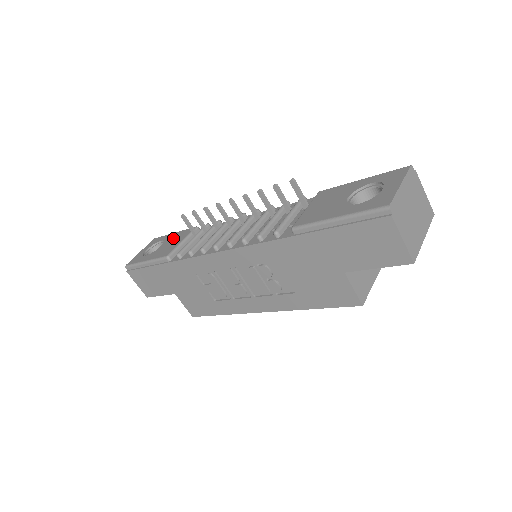
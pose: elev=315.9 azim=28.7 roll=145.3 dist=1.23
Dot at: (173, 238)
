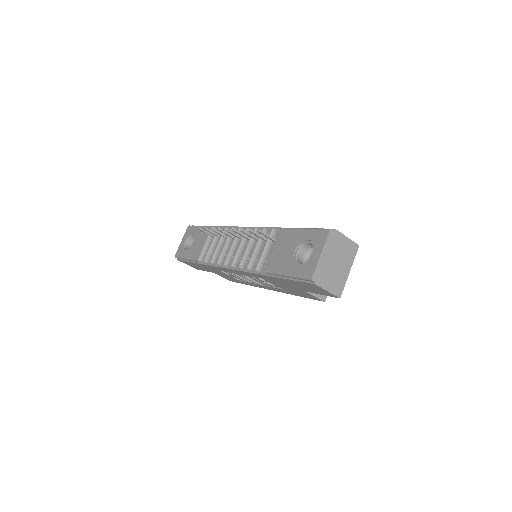
Dot at: (199, 235)
